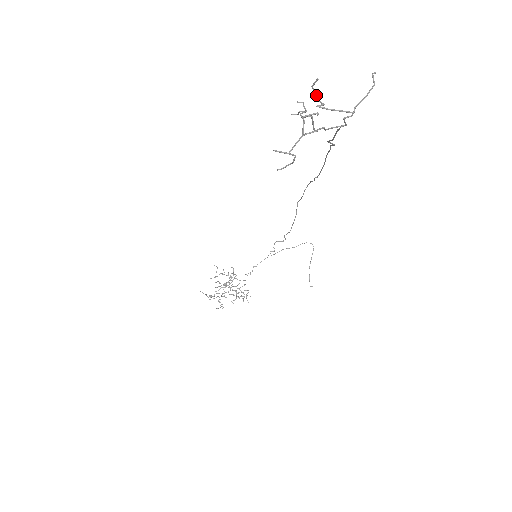
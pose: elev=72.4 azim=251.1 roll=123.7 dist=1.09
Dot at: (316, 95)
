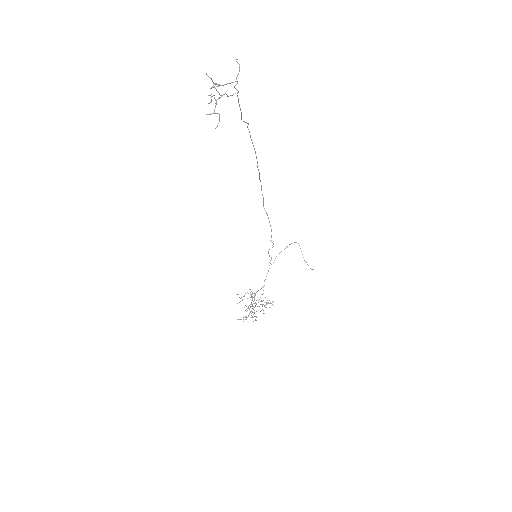
Dot at: occluded
